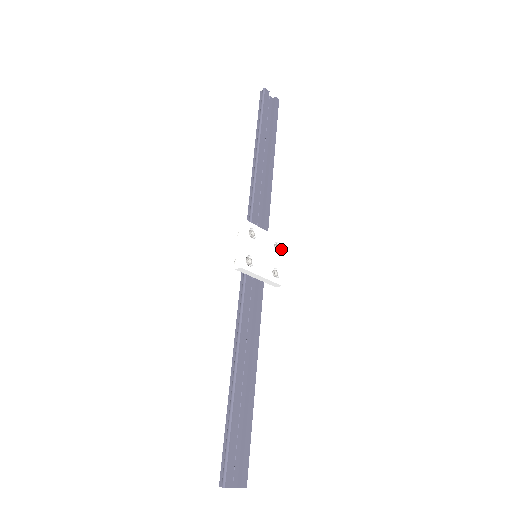
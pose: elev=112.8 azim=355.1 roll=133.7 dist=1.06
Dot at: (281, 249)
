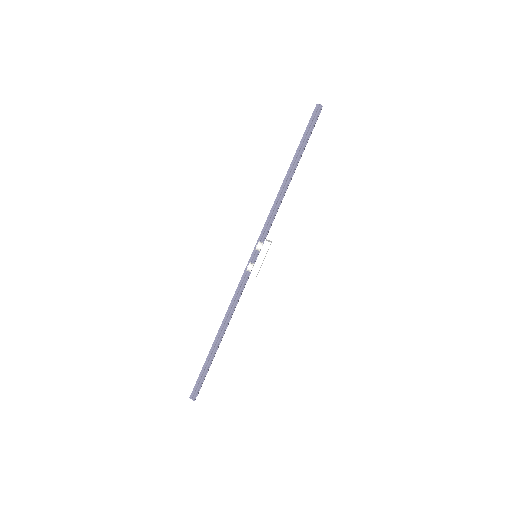
Dot at: occluded
